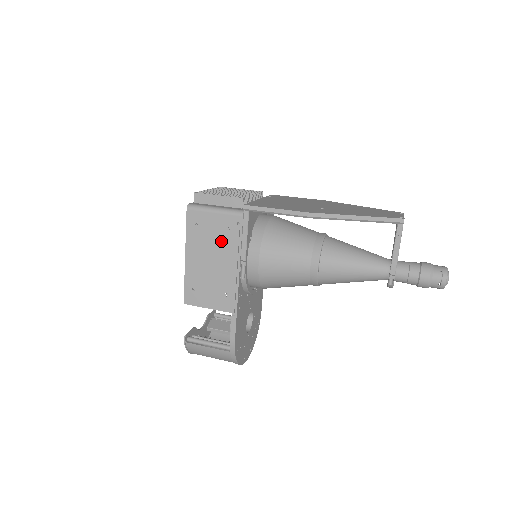
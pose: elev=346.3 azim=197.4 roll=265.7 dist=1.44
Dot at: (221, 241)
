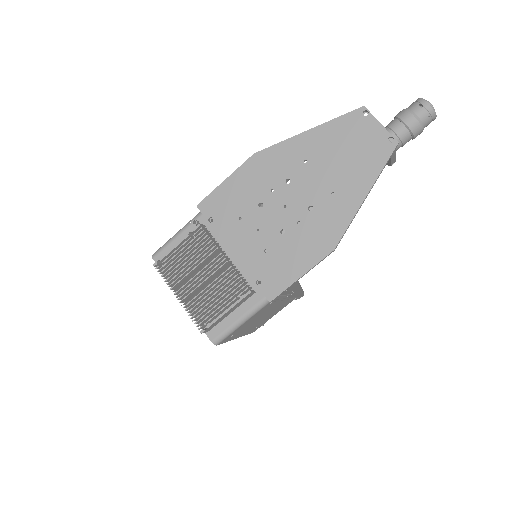
Dot at: occluded
